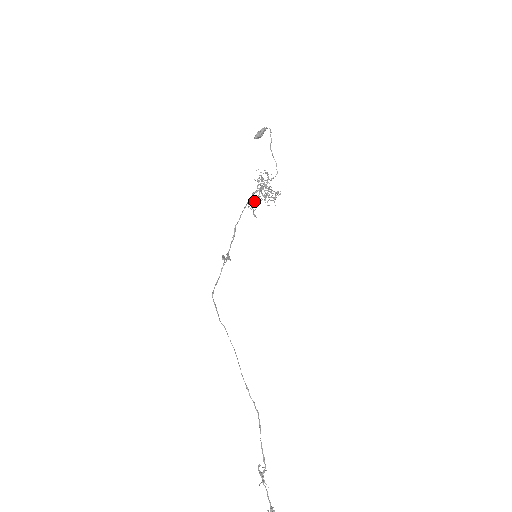
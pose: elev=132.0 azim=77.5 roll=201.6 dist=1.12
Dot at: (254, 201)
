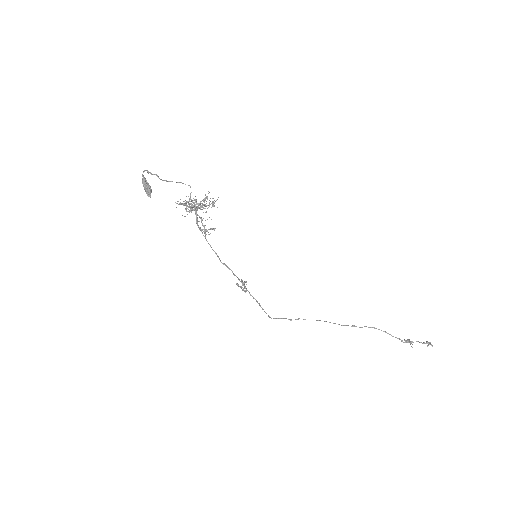
Dot at: (204, 227)
